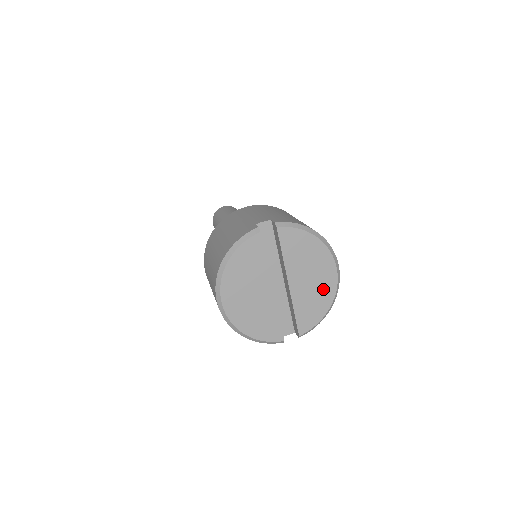
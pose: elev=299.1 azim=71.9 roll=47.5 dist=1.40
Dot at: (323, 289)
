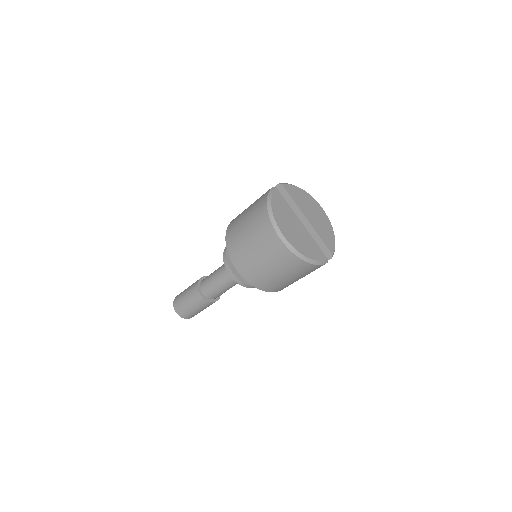
Dot at: (324, 221)
